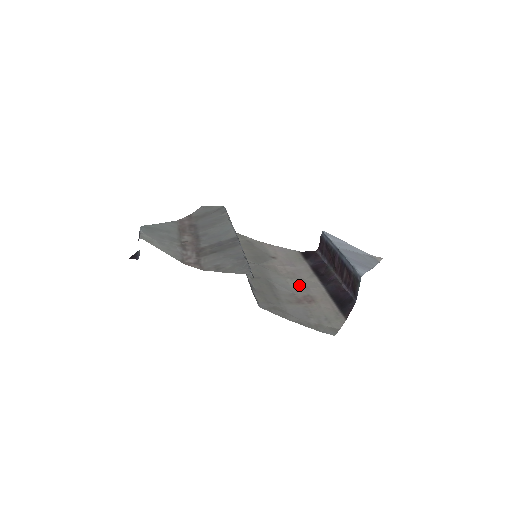
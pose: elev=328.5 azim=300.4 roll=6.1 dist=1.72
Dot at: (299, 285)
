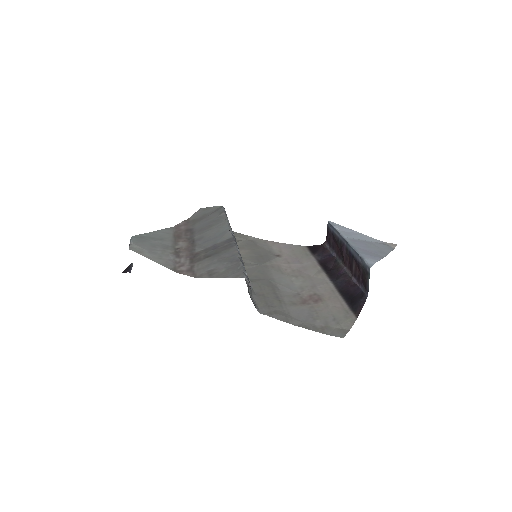
Dot at: (305, 283)
